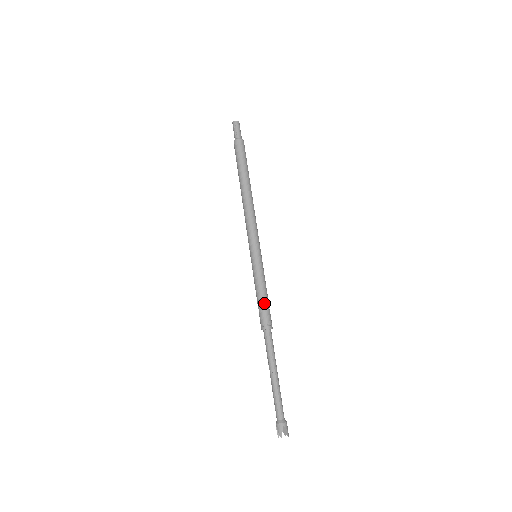
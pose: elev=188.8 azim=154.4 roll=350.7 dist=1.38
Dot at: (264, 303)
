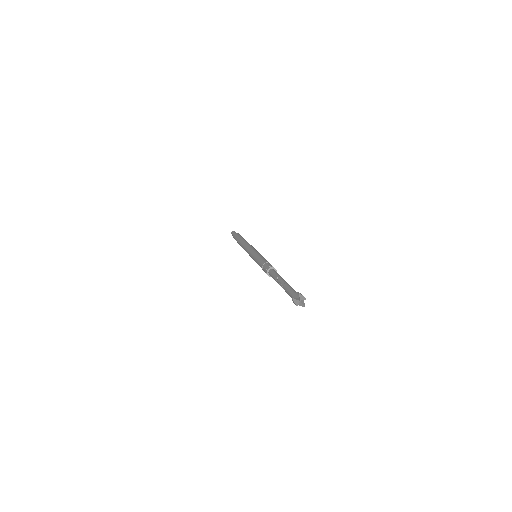
Dot at: (266, 261)
